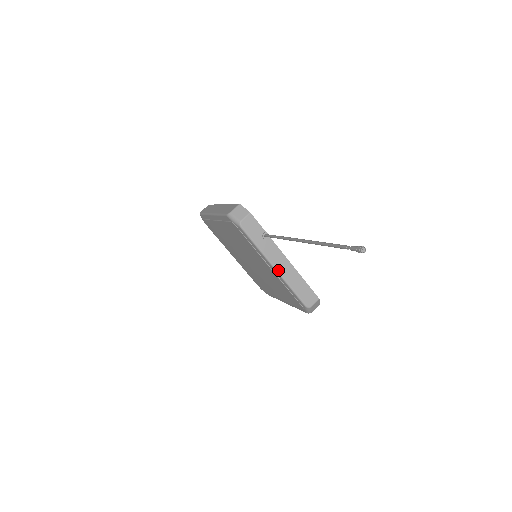
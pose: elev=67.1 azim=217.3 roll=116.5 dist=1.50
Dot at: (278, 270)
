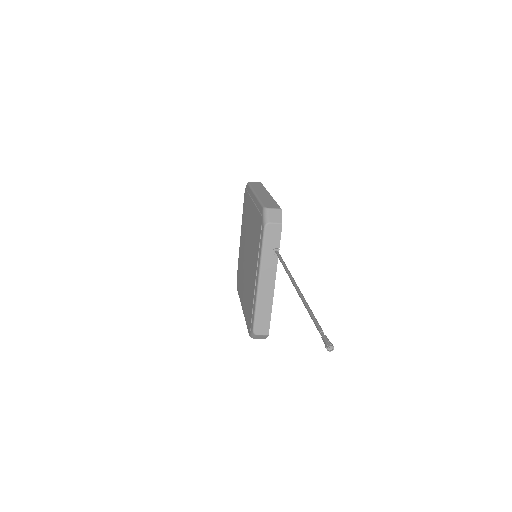
Dot at: (260, 285)
